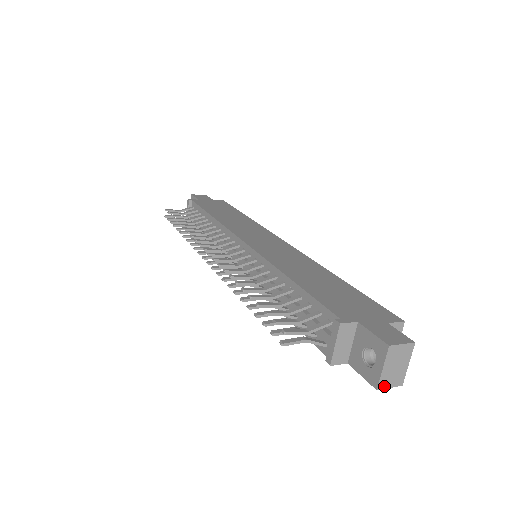
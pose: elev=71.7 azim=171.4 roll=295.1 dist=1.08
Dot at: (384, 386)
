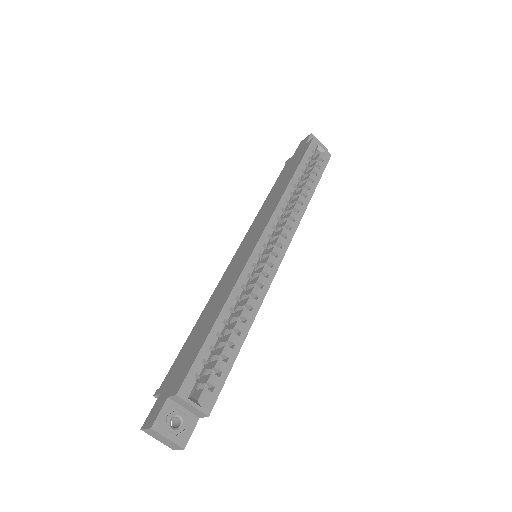
Dot at: (173, 448)
